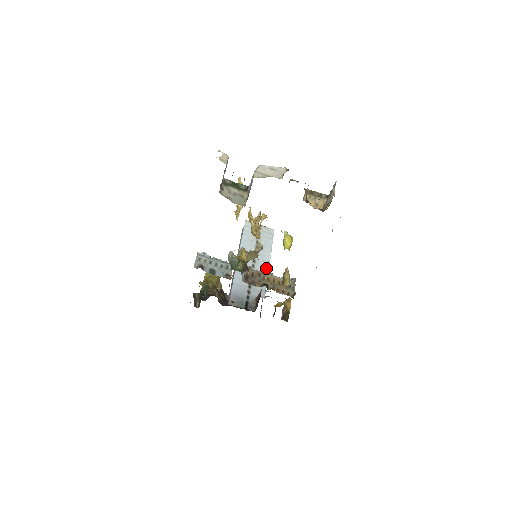
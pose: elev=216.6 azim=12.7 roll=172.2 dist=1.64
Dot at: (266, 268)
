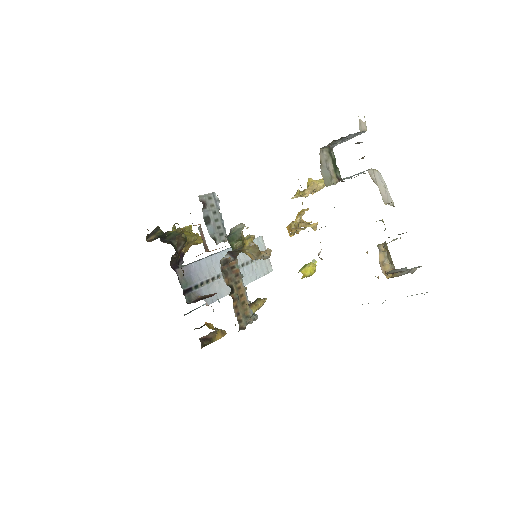
Dot at: occluded
